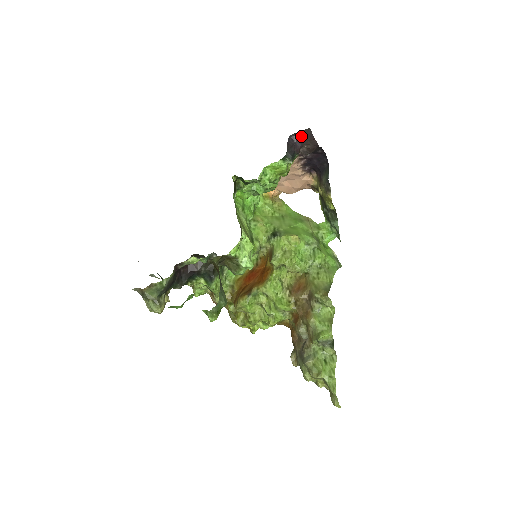
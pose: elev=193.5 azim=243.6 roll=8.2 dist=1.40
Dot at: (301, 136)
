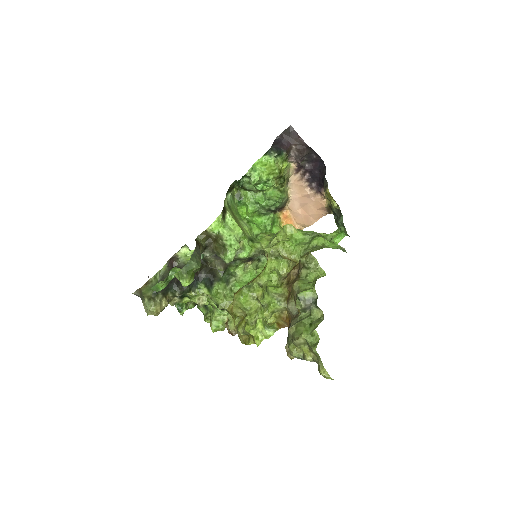
Dot at: (286, 136)
